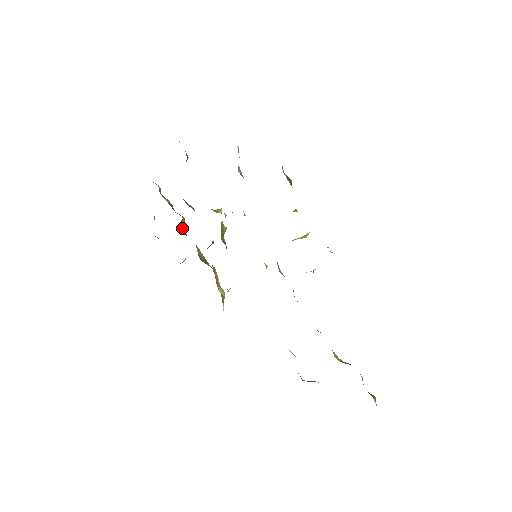
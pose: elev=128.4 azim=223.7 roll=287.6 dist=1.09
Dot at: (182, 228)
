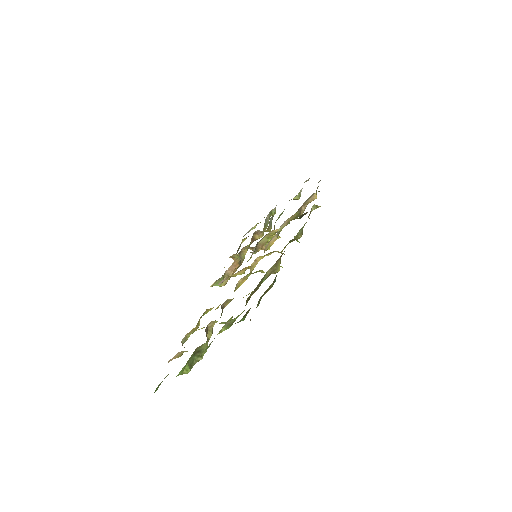
Dot at: (255, 236)
